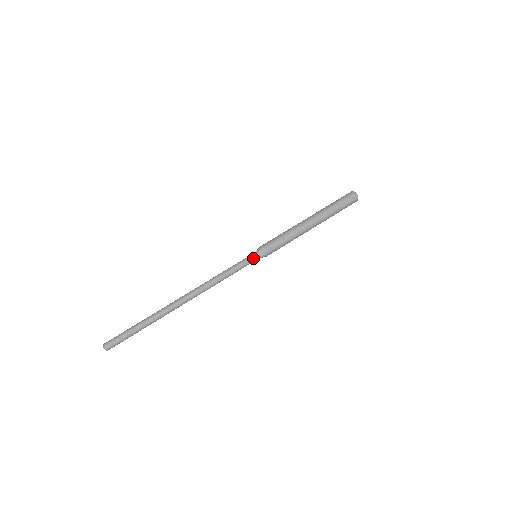
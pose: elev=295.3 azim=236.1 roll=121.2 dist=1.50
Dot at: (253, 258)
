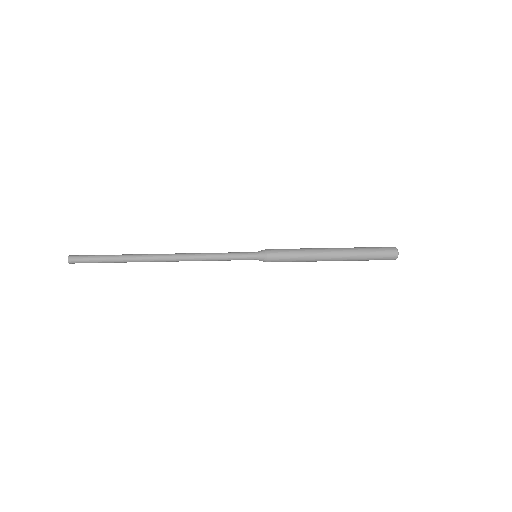
Dot at: (251, 258)
